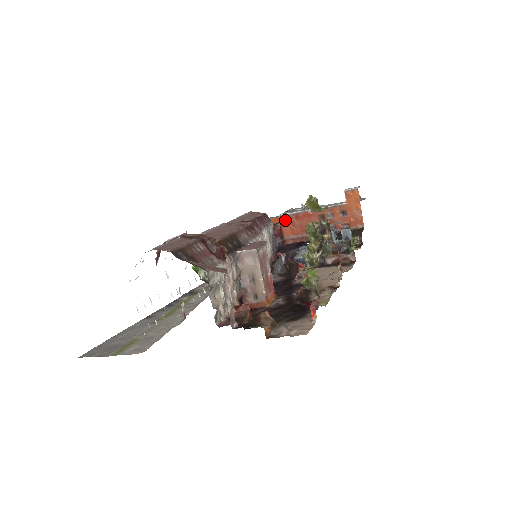
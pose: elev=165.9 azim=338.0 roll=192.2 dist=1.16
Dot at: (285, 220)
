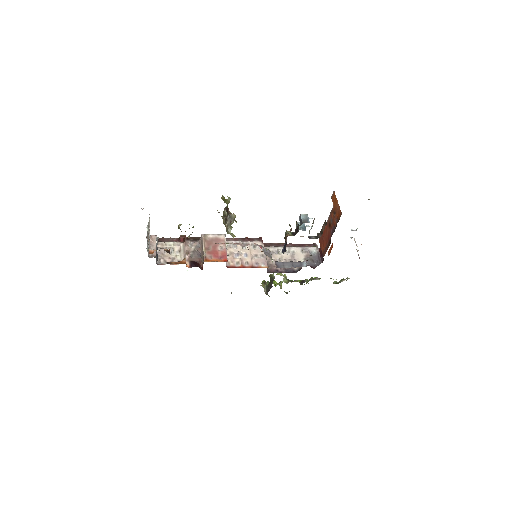
Dot at: (320, 241)
